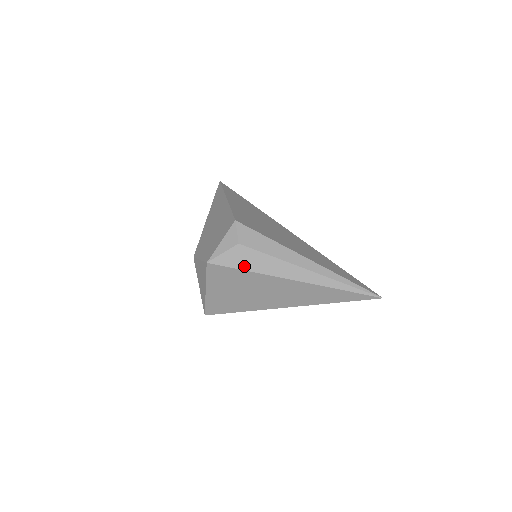
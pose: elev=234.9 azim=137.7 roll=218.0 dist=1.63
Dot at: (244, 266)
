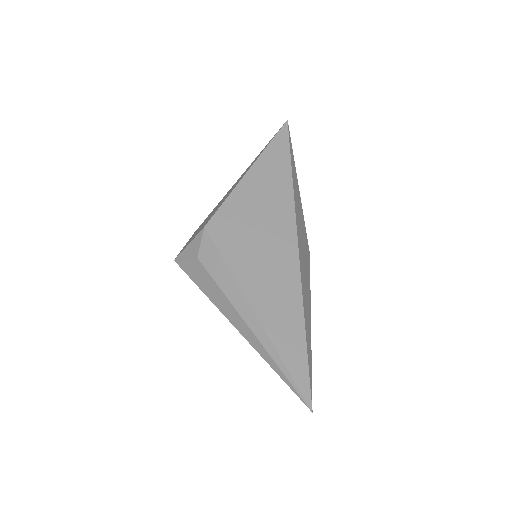
Dot at: (199, 284)
